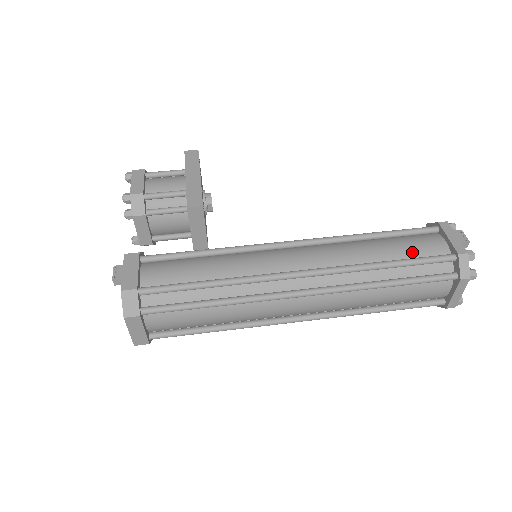
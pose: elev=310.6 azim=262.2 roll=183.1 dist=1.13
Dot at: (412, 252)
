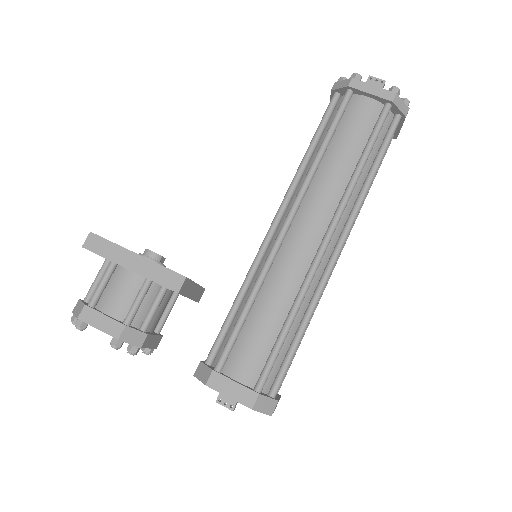
Dot at: (362, 133)
